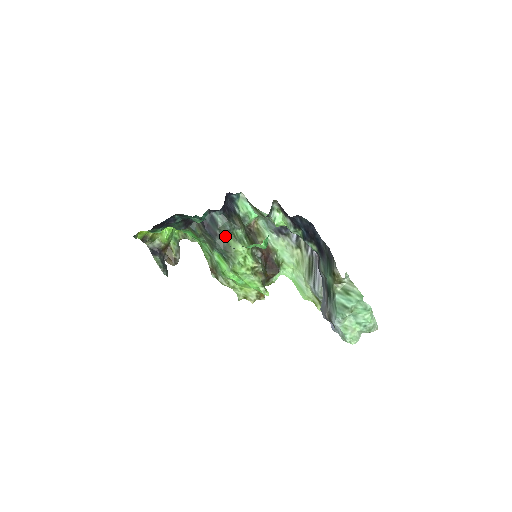
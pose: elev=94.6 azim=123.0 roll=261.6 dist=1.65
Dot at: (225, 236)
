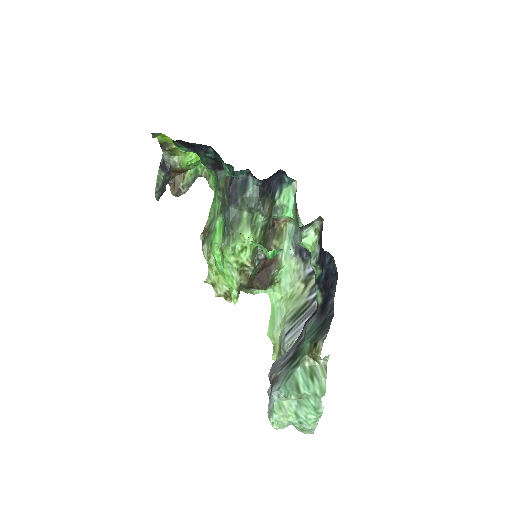
Dot at: (243, 210)
